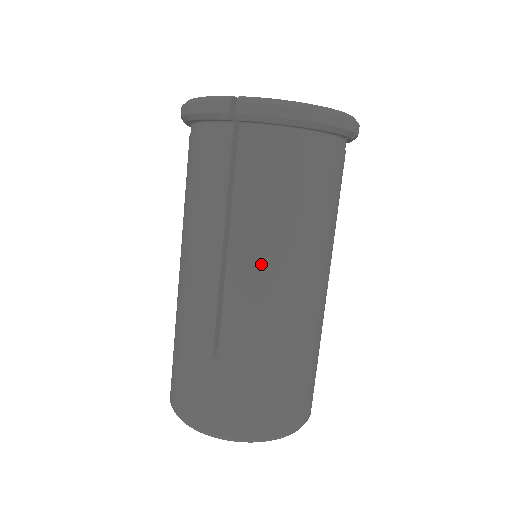
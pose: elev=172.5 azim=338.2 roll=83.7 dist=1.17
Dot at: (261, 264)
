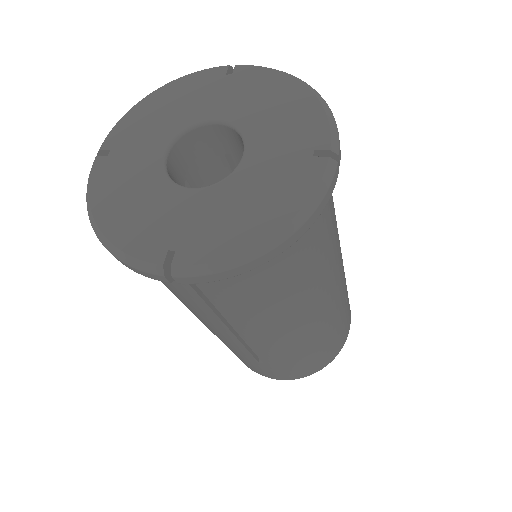
Dot at: (274, 330)
